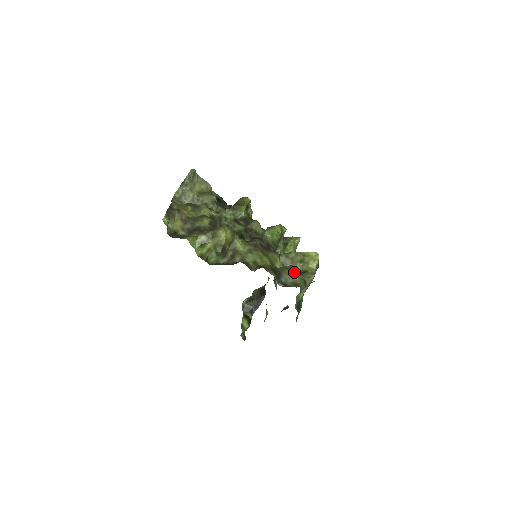
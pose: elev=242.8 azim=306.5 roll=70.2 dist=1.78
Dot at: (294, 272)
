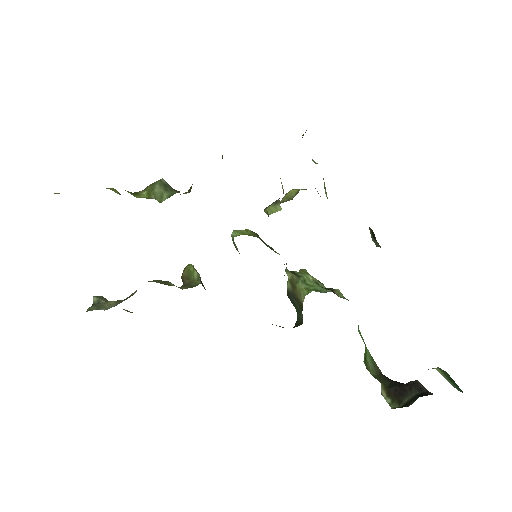
Dot at: occluded
